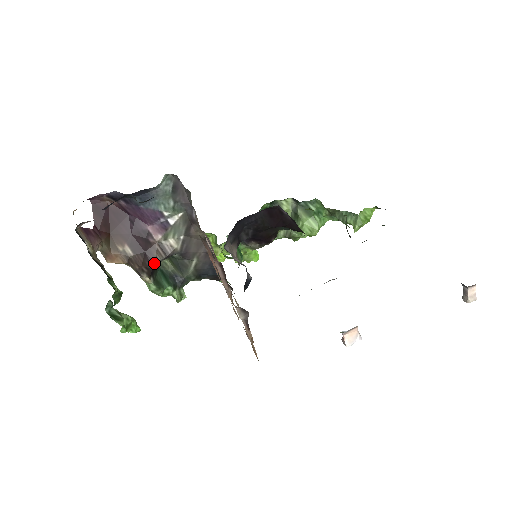
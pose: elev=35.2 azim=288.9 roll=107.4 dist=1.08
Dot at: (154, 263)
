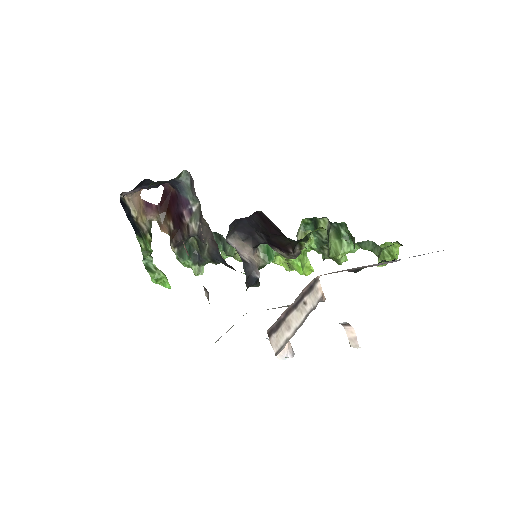
Dot at: (182, 239)
